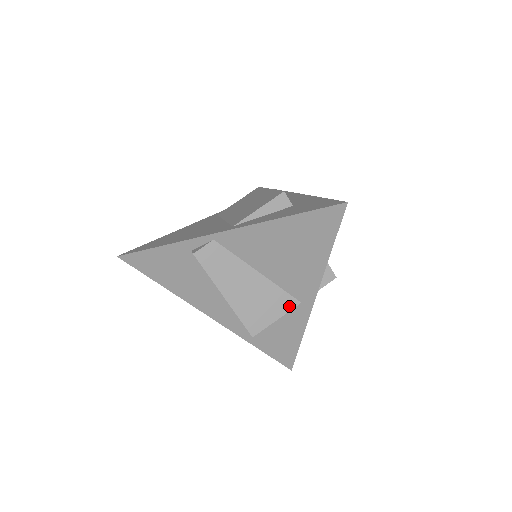
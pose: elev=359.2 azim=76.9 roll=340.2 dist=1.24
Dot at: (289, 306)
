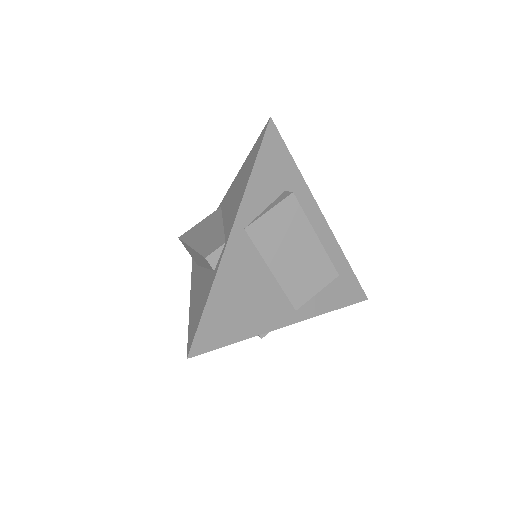
Dot at: occluded
